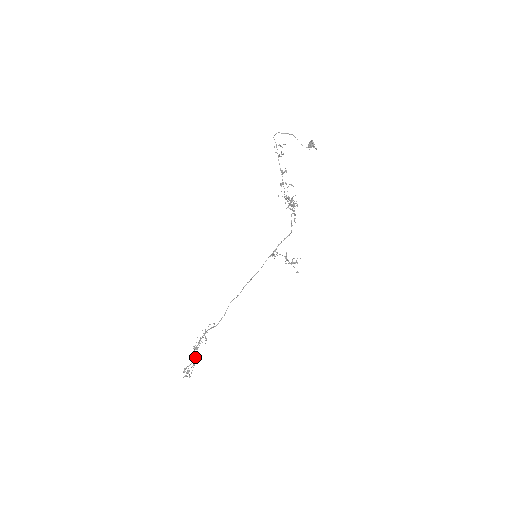
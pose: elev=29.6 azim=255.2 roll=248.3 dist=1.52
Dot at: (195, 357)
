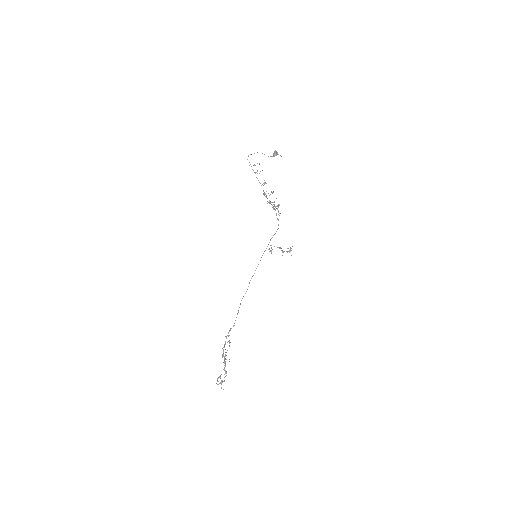
Dot at: (225, 365)
